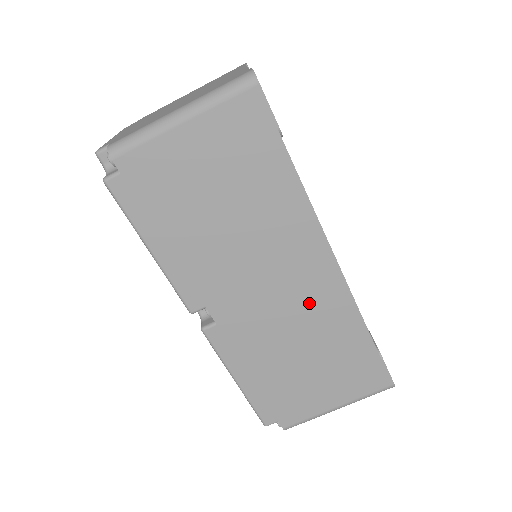
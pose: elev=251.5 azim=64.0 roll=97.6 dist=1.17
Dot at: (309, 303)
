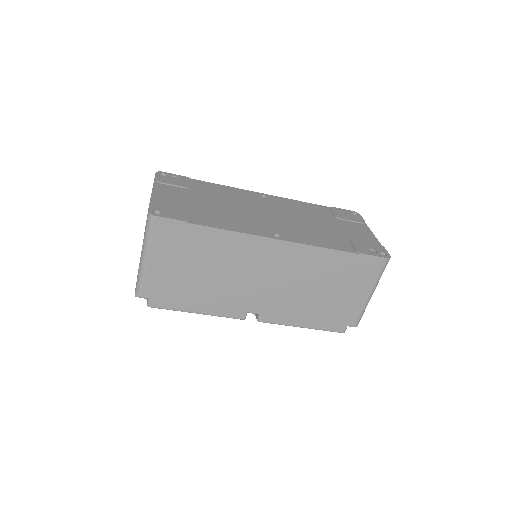
Dot at: (291, 267)
